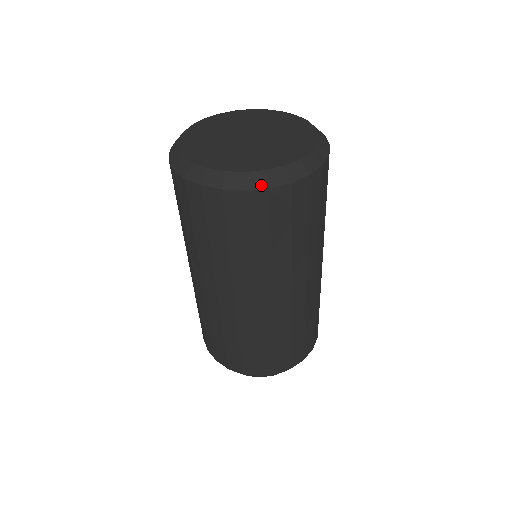
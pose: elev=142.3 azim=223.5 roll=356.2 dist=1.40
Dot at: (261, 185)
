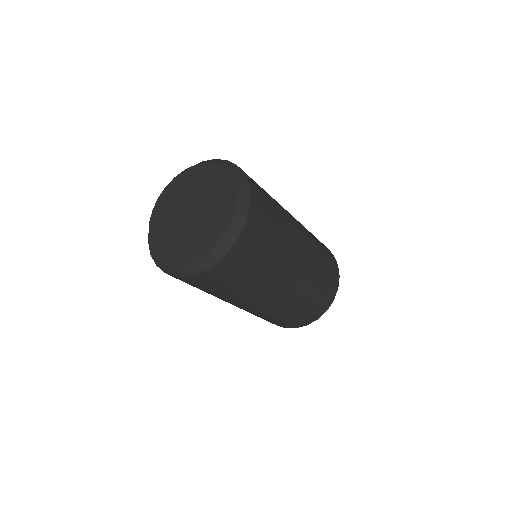
Dot at: (171, 273)
